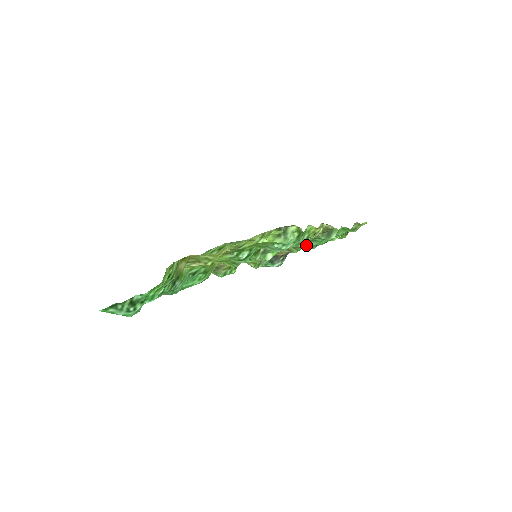
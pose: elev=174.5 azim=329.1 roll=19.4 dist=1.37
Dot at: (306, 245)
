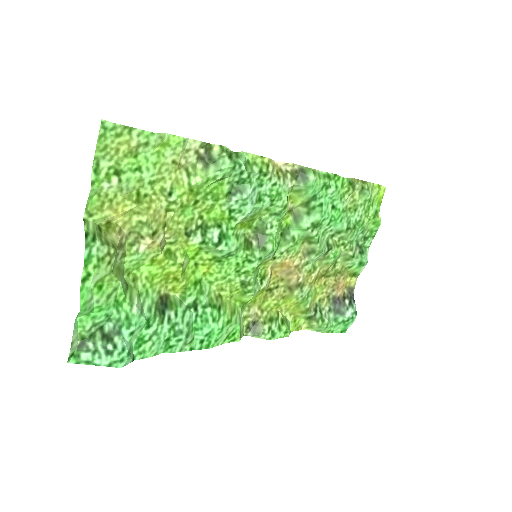
Dot at: (313, 225)
